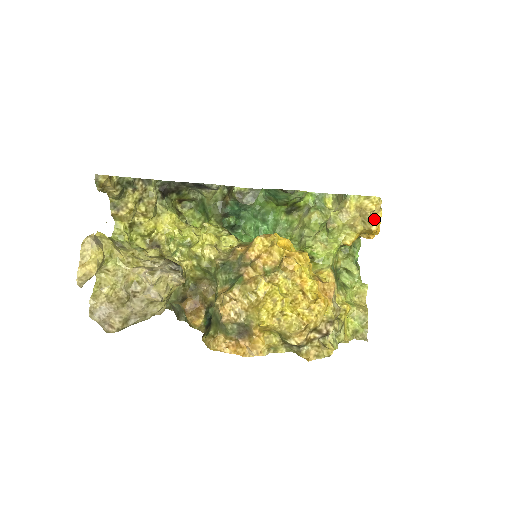
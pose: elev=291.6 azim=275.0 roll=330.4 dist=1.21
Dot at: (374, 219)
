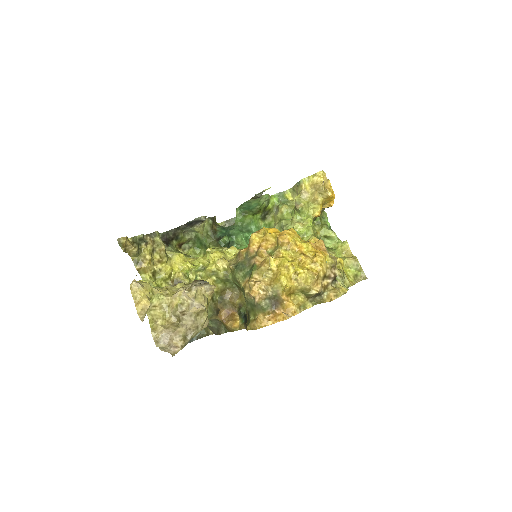
Dot at: (327, 188)
